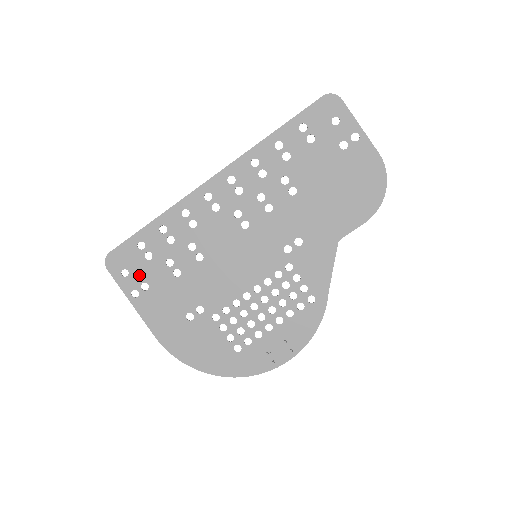
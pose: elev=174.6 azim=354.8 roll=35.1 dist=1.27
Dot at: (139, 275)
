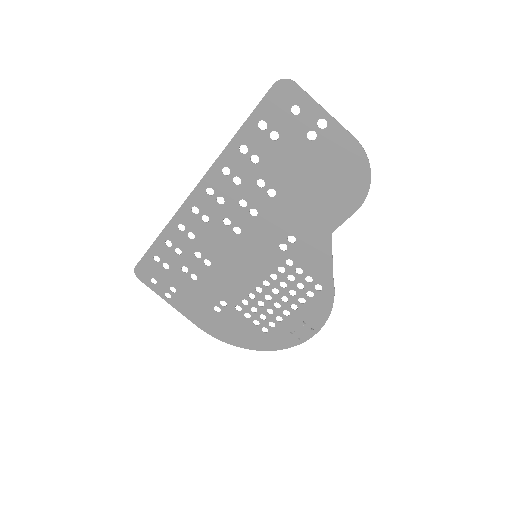
Dot at: (165, 282)
